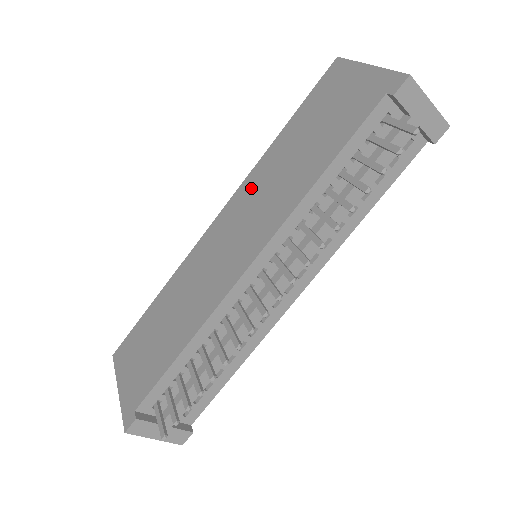
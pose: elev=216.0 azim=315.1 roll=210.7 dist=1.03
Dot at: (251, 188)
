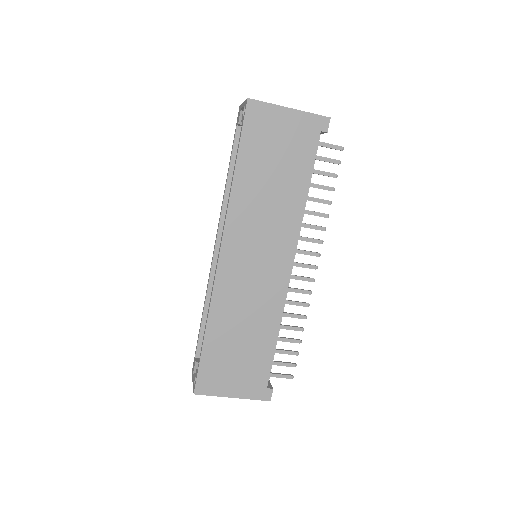
Dot at: (242, 220)
